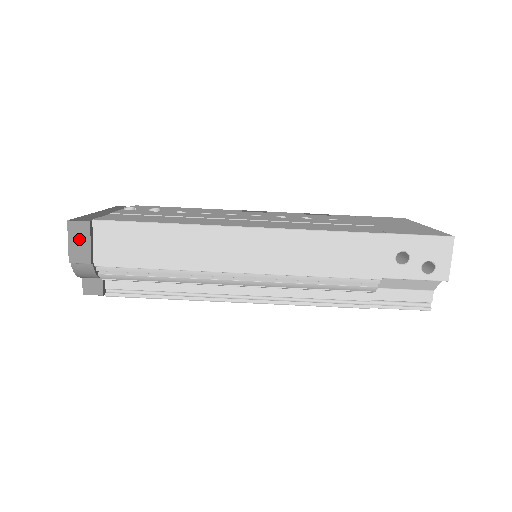
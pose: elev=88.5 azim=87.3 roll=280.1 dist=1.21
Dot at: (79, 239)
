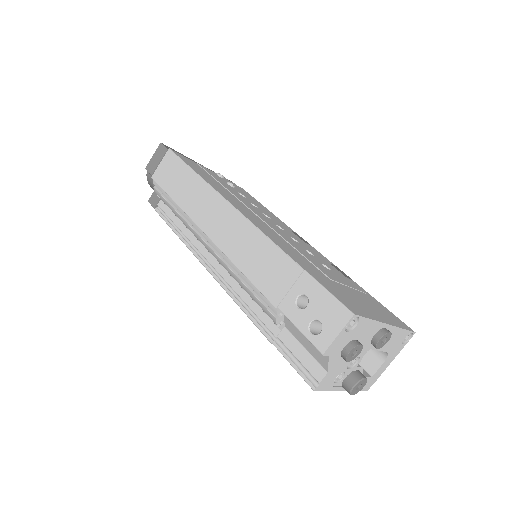
Dot at: (157, 157)
